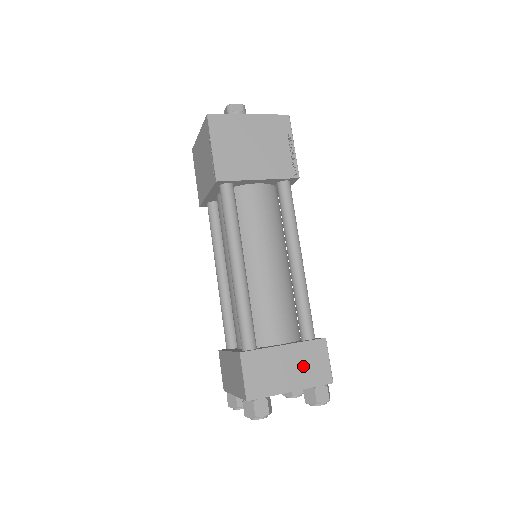
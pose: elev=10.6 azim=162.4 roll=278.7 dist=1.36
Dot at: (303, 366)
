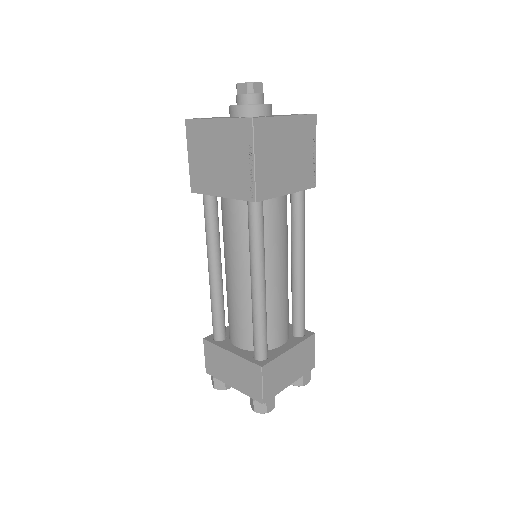
Dot at: (299, 362)
